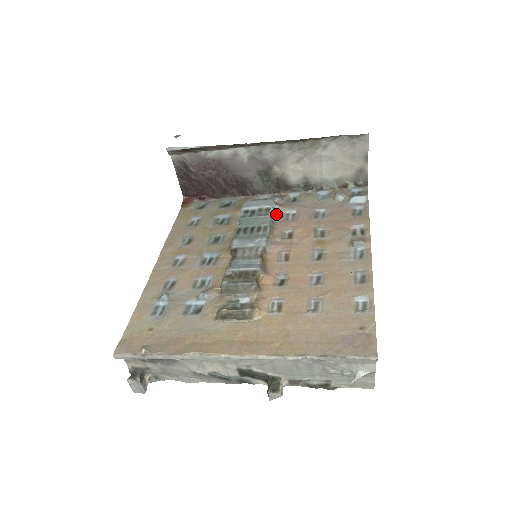
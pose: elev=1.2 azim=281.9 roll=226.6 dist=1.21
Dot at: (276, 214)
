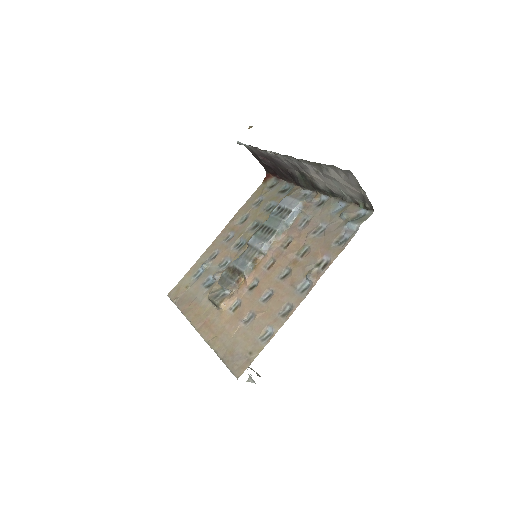
Dot at: (298, 216)
